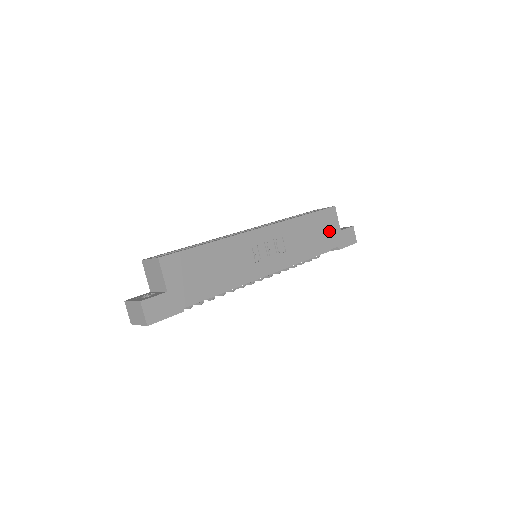
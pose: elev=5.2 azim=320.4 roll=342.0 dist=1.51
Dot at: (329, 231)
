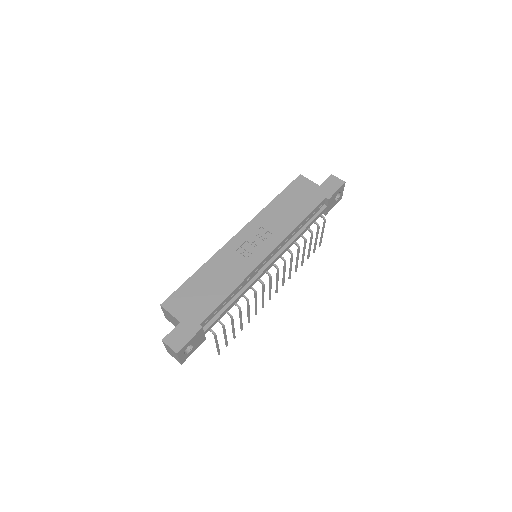
Dot at: (307, 194)
